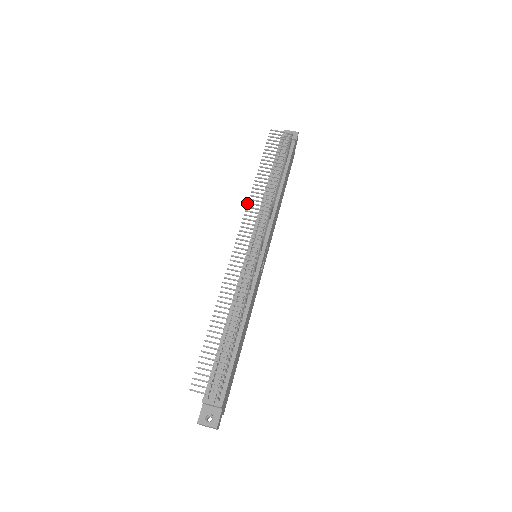
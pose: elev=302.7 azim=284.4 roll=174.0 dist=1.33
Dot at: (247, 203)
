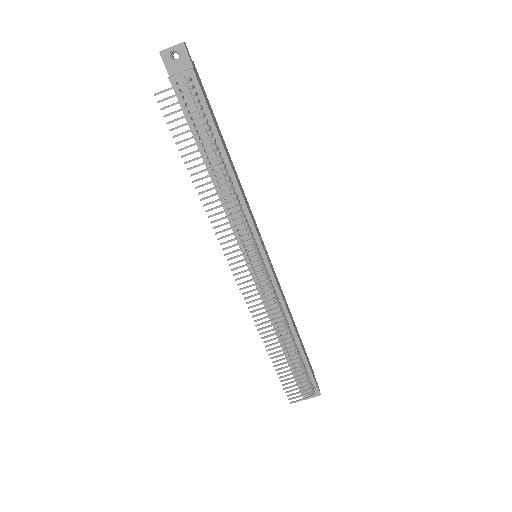
Dot at: occluded
